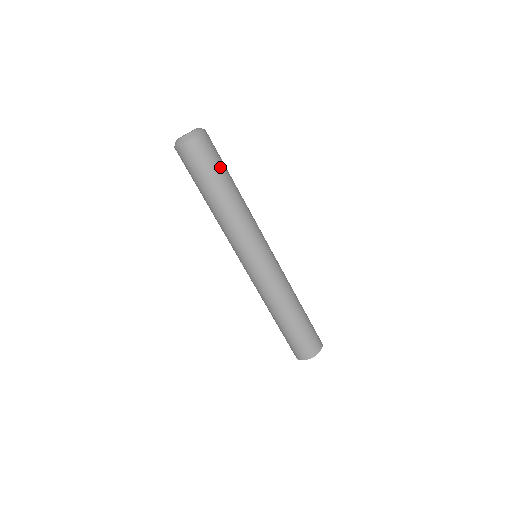
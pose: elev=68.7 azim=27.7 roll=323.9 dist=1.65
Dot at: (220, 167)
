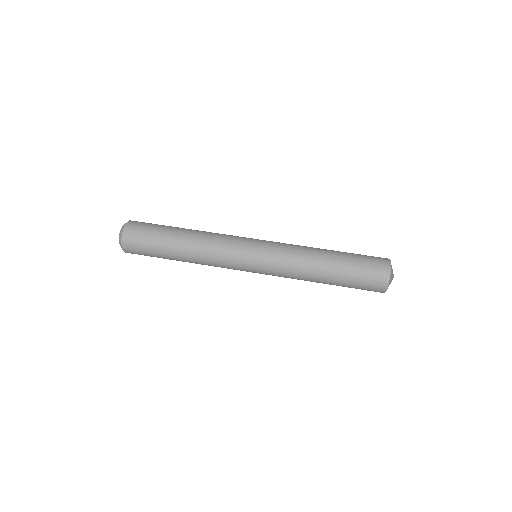
Dot at: occluded
